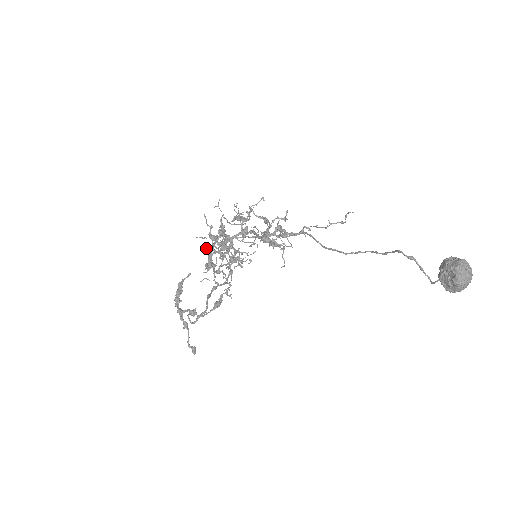
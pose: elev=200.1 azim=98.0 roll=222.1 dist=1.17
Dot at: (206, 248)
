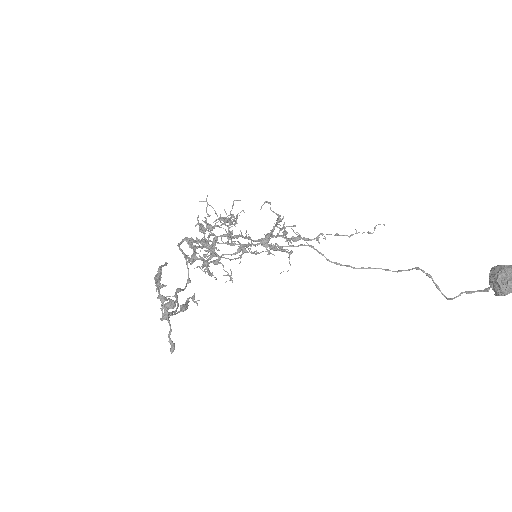
Dot at: occluded
